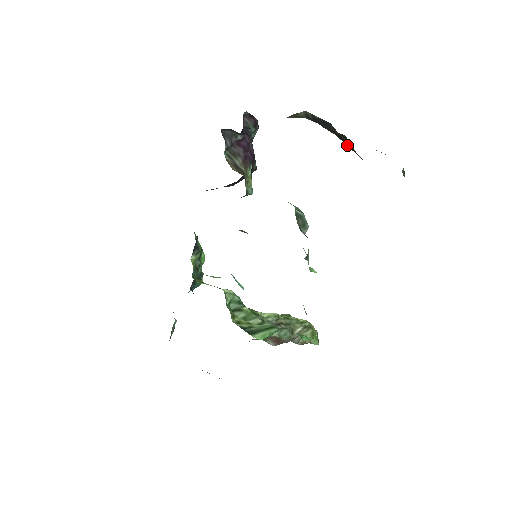
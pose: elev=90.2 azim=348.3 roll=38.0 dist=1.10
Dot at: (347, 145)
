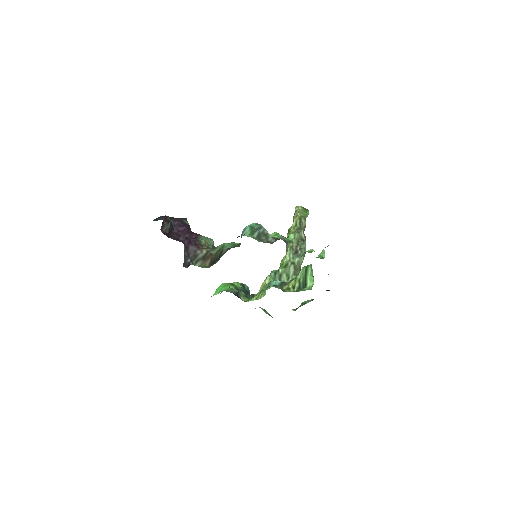
Dot at: occluded
